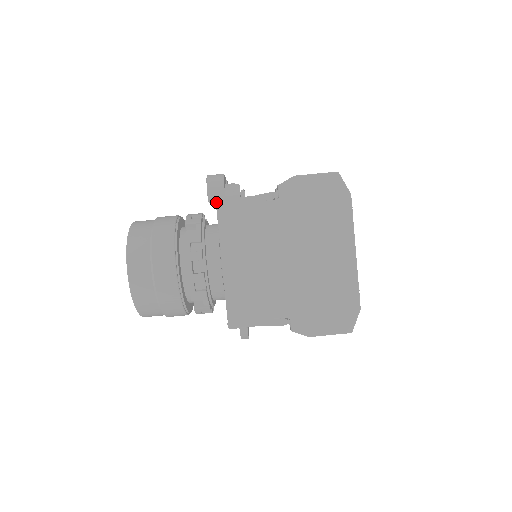
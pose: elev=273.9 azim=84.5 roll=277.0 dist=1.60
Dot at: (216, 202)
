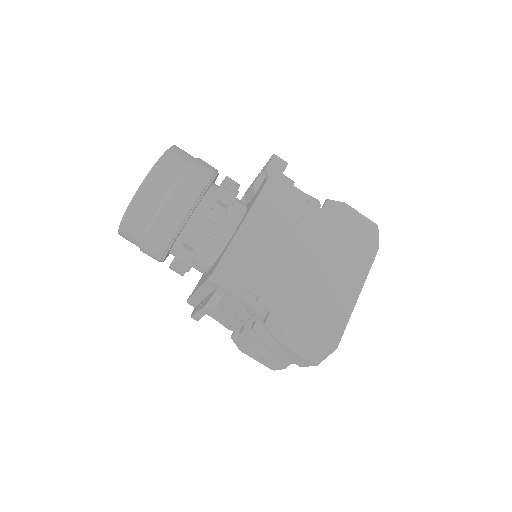
Dot at: (272, 172)
